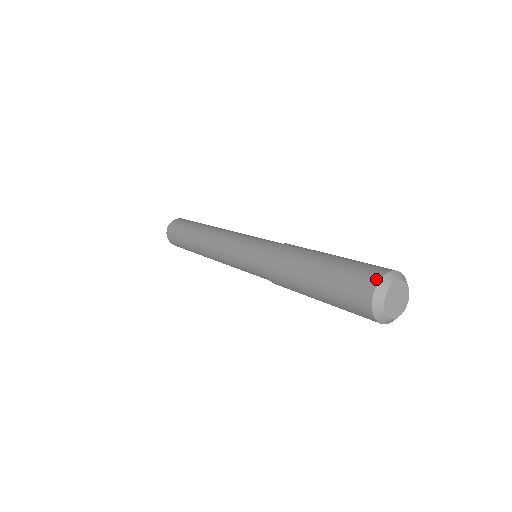
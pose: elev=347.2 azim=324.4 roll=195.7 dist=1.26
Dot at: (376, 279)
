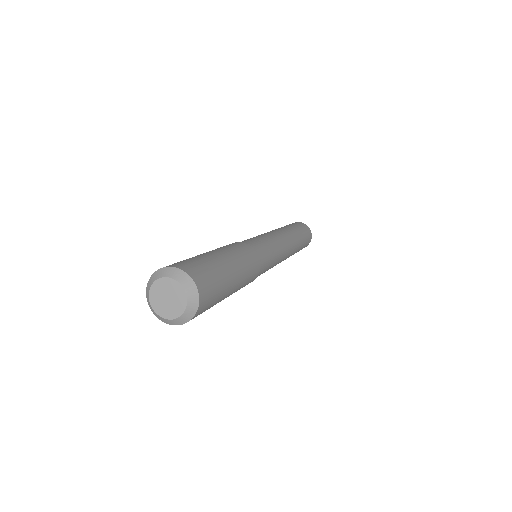
Dot at: (177, 266)
